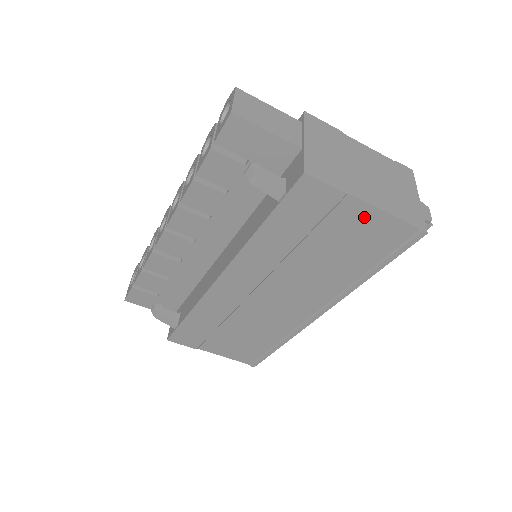
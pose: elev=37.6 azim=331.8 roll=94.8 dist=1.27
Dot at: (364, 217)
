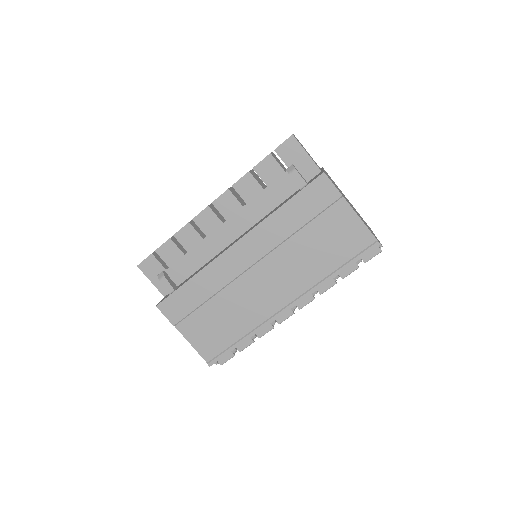
Dot at: (347, 219)
